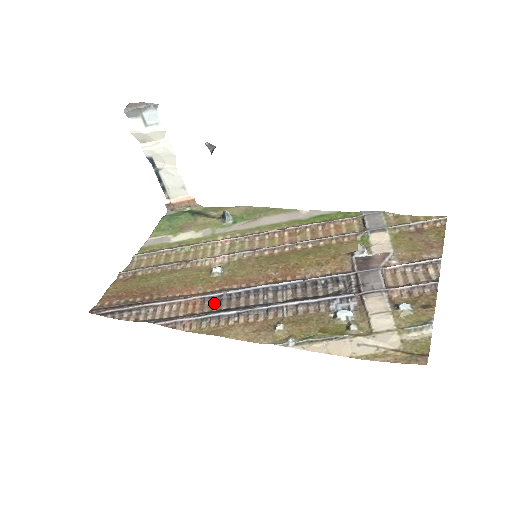
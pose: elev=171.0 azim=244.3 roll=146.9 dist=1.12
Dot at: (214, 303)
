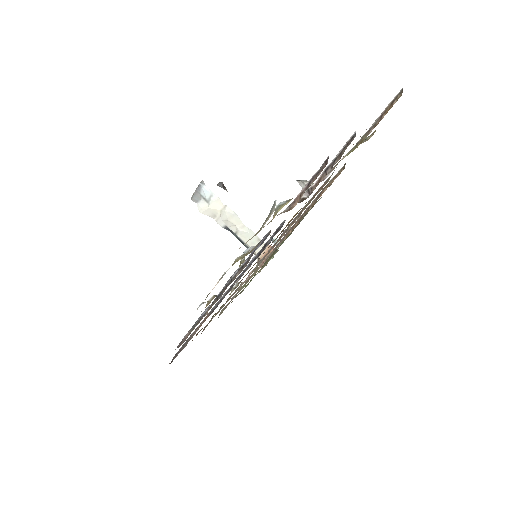
Dot at: (212, 312)
